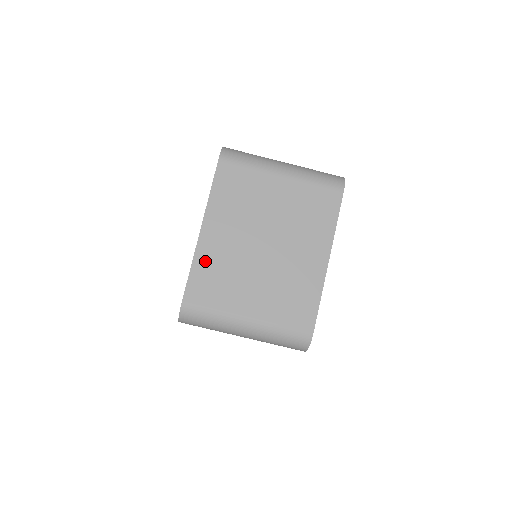
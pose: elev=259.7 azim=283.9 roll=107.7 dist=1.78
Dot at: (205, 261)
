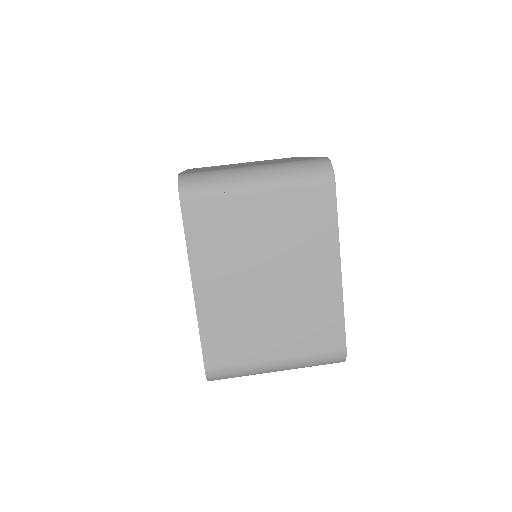
Dot at: occluded
